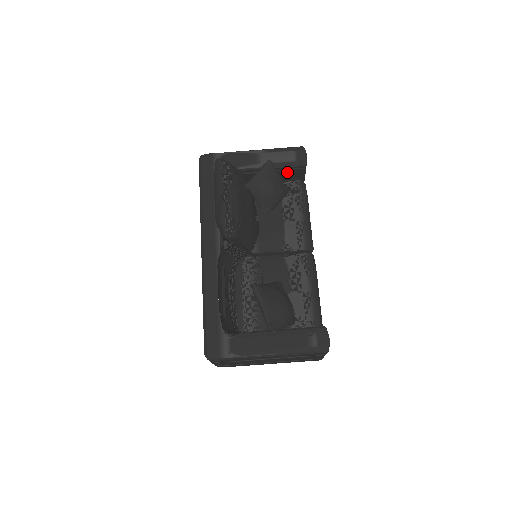
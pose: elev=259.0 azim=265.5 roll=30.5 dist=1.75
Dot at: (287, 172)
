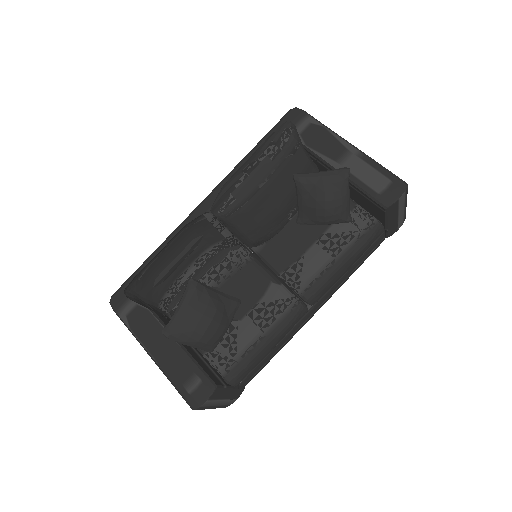
Dot at: (365, 198)
